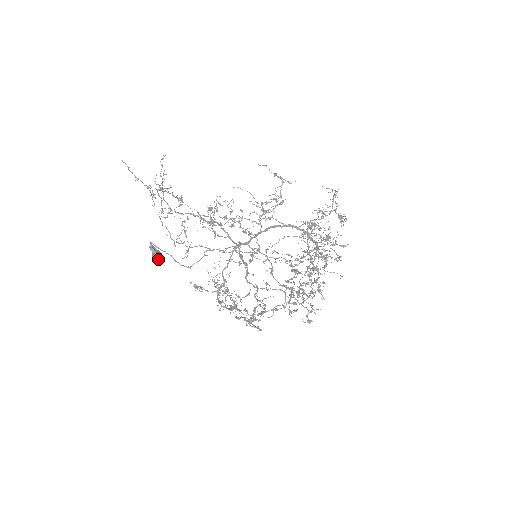
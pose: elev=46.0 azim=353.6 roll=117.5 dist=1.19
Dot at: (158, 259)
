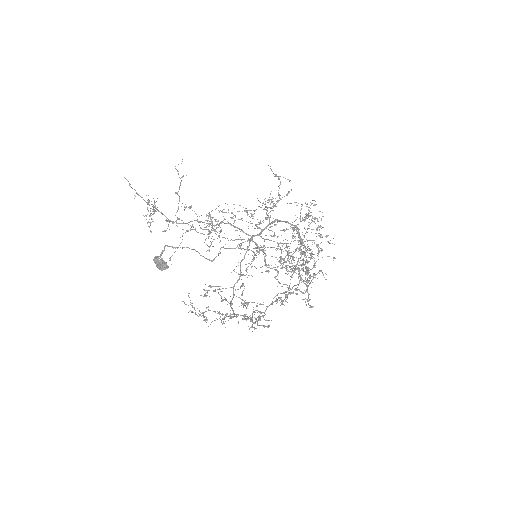
Dot at: (166, 268)
